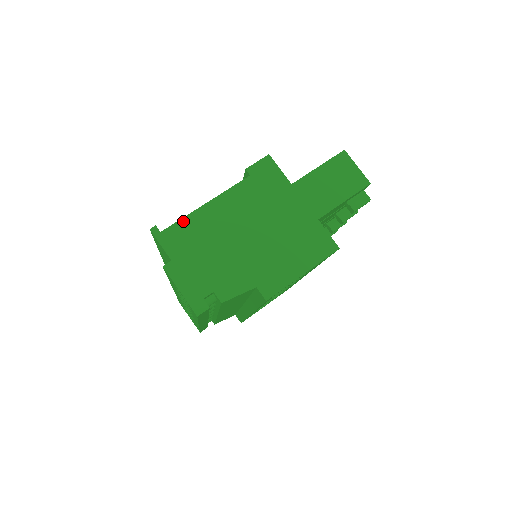
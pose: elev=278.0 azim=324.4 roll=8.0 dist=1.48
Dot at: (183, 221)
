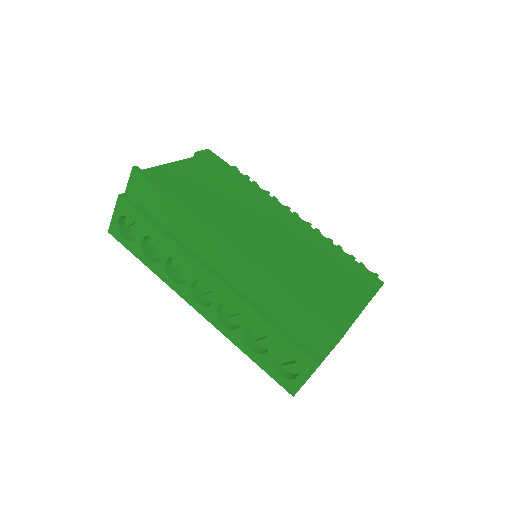
Dot at: occluded
